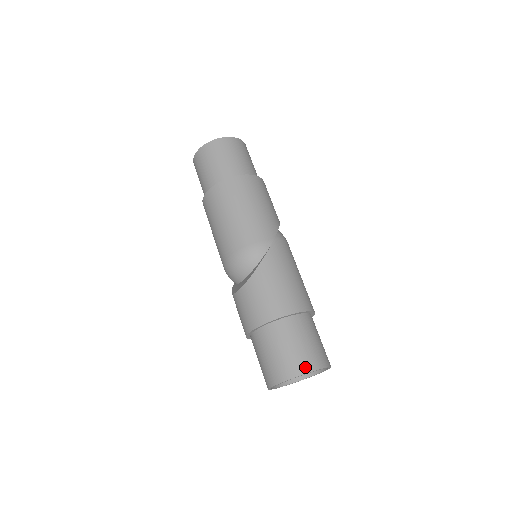
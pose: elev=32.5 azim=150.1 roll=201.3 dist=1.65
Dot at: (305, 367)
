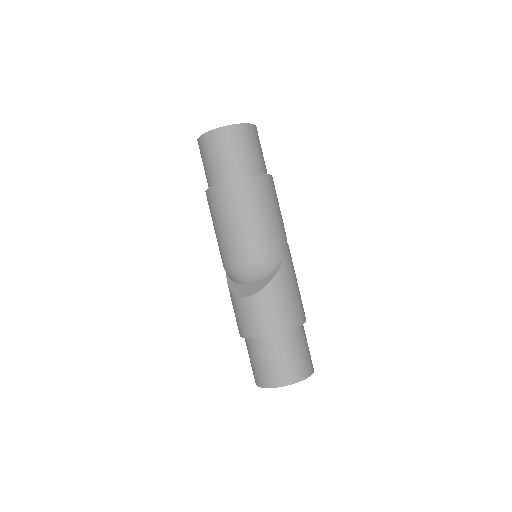
Dot at: (303, 374)
